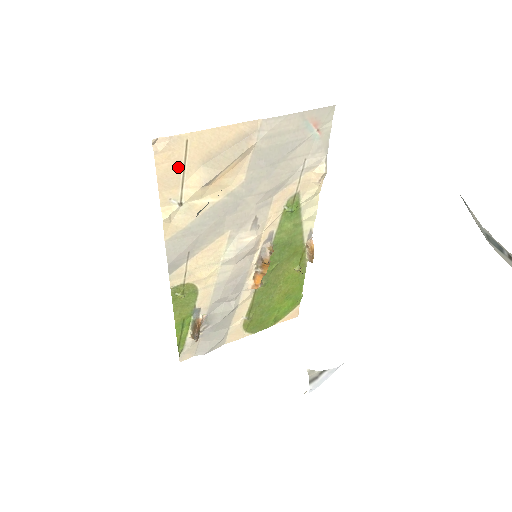
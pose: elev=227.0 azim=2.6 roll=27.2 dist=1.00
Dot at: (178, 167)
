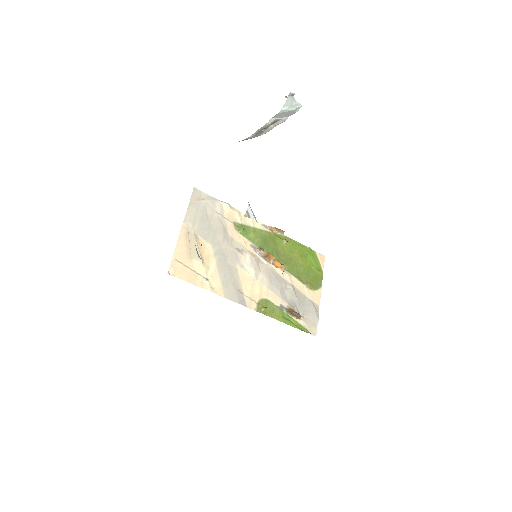
Dot at: (187, 270)
